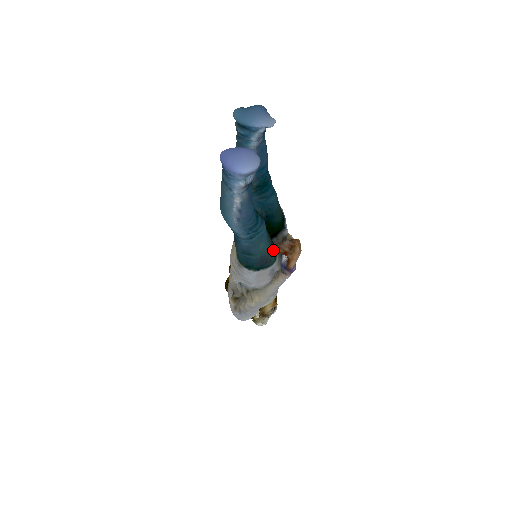
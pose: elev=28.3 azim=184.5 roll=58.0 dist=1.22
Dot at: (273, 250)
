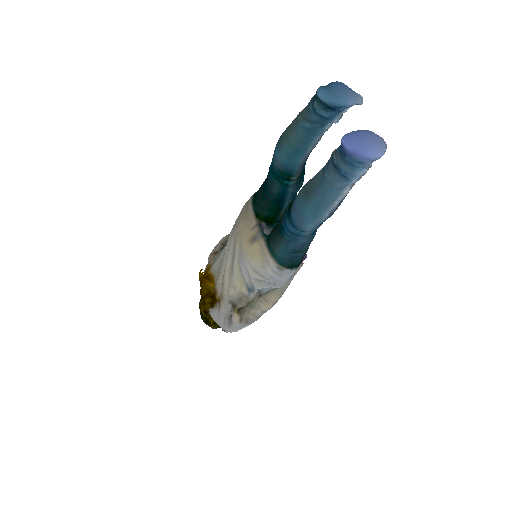
Dot at: occluded
